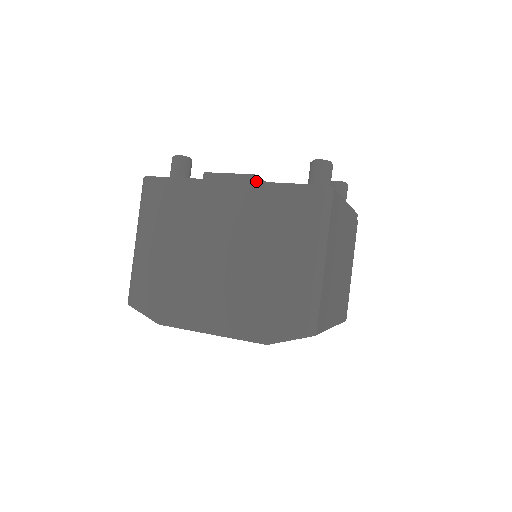
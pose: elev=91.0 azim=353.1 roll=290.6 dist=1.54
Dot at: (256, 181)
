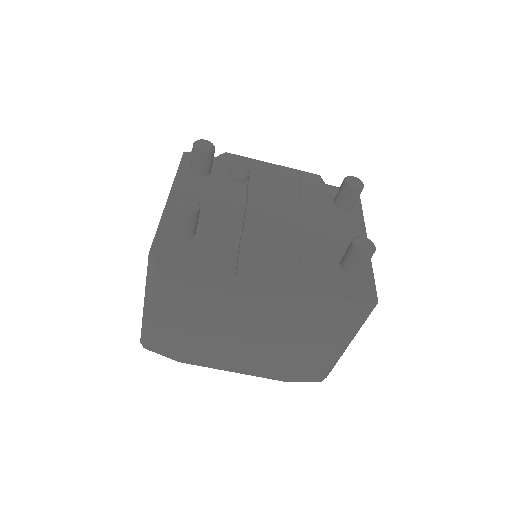
Dot at: (299, 286)
